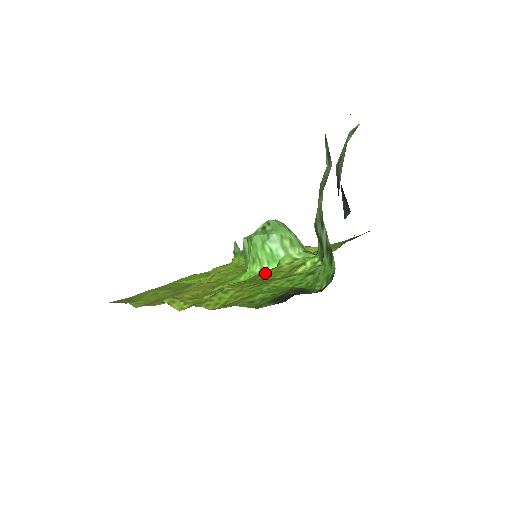
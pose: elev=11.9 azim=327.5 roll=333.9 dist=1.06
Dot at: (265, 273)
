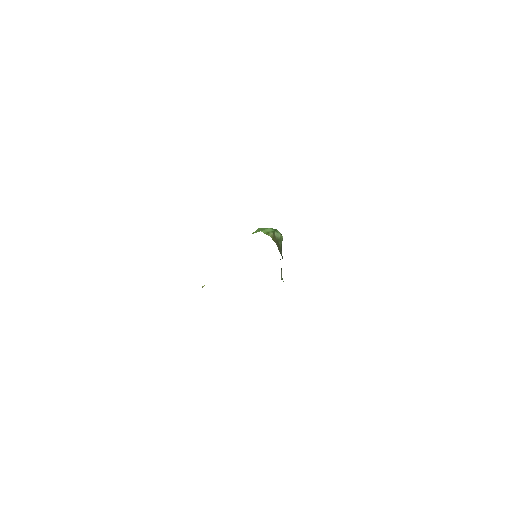
Dot at: occluded
